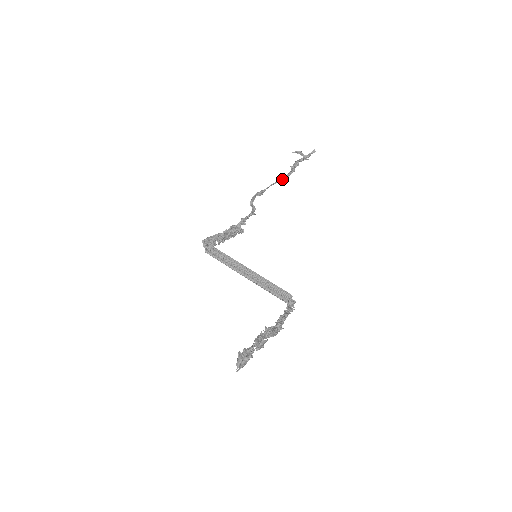
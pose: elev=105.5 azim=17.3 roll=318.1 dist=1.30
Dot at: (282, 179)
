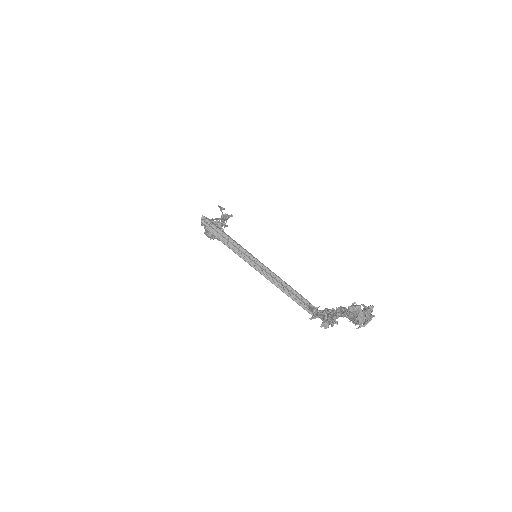
Dot at: (223, 219)
